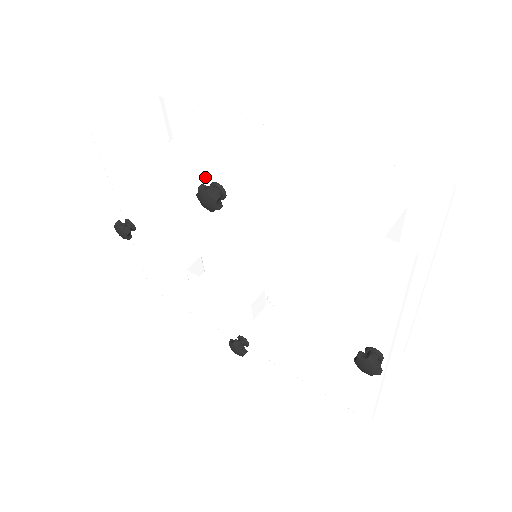
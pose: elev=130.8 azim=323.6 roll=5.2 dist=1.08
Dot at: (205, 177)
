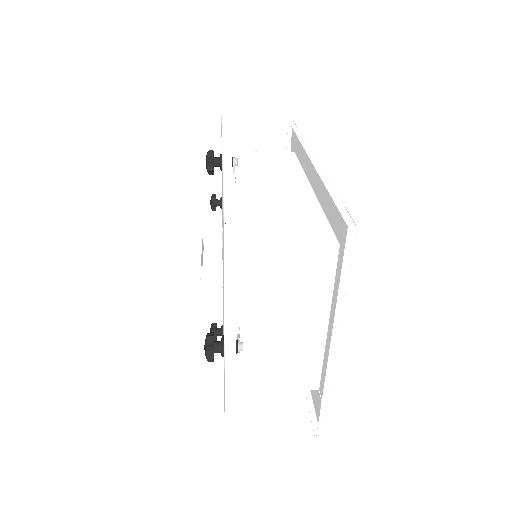
Dot at: (222, 150)
